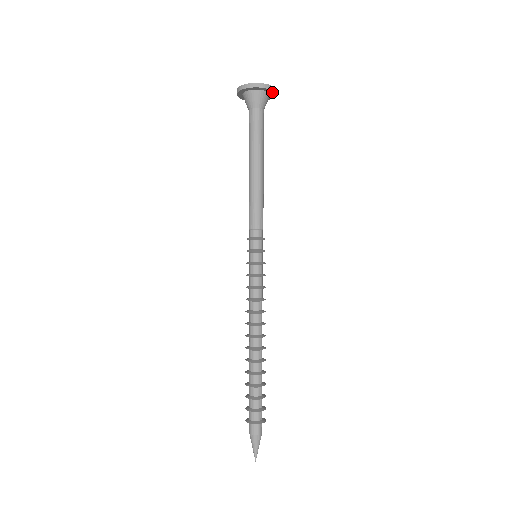
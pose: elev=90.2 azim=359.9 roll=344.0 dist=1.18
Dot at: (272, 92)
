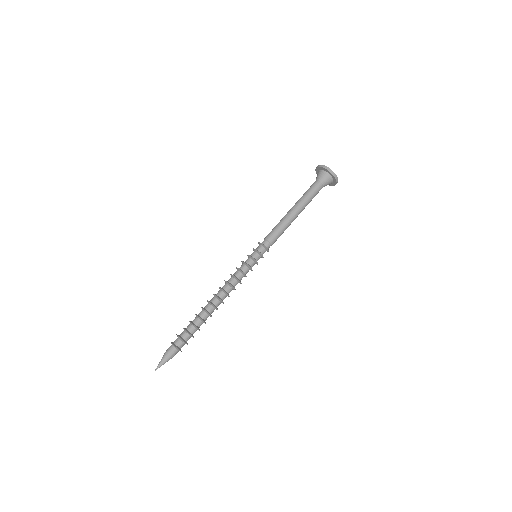
Dot at: (335, 182)
